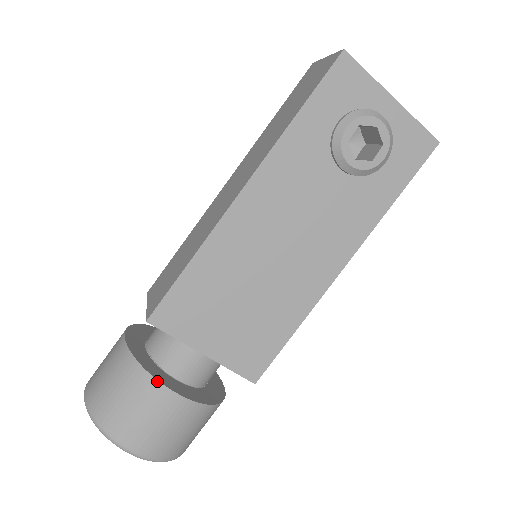
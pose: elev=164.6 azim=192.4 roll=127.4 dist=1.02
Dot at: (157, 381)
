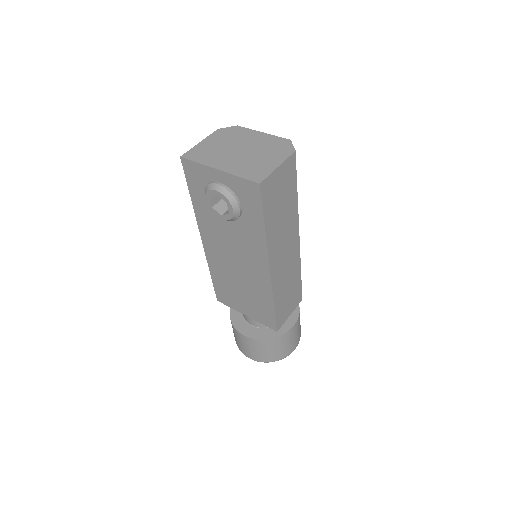
Dot at: (234, 327)
